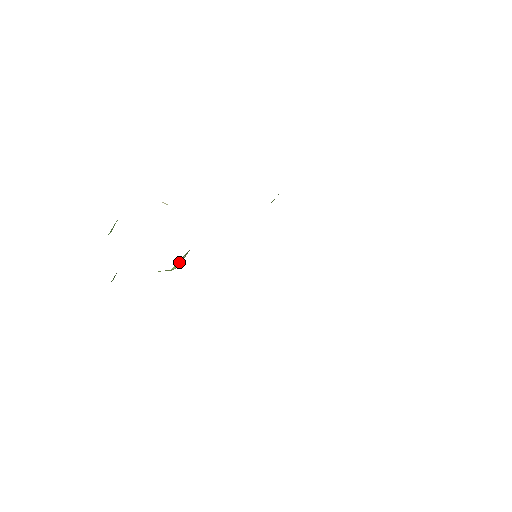
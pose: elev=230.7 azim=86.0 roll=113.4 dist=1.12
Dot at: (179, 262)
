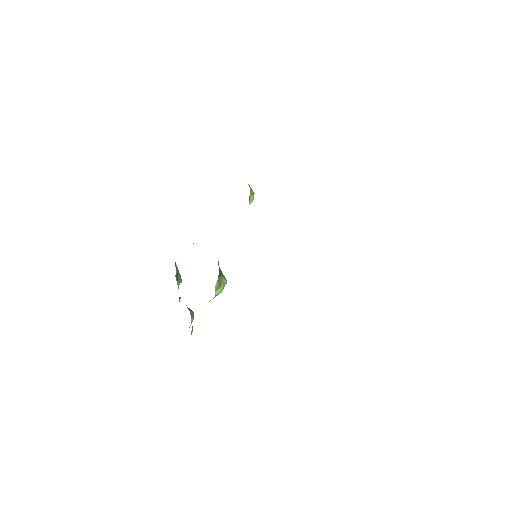
Dot at: (217, 288)
